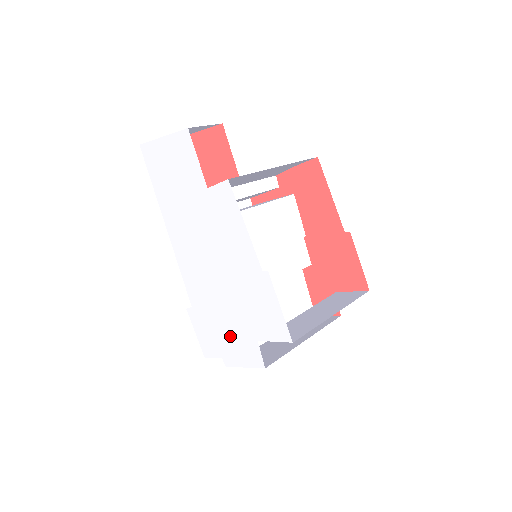
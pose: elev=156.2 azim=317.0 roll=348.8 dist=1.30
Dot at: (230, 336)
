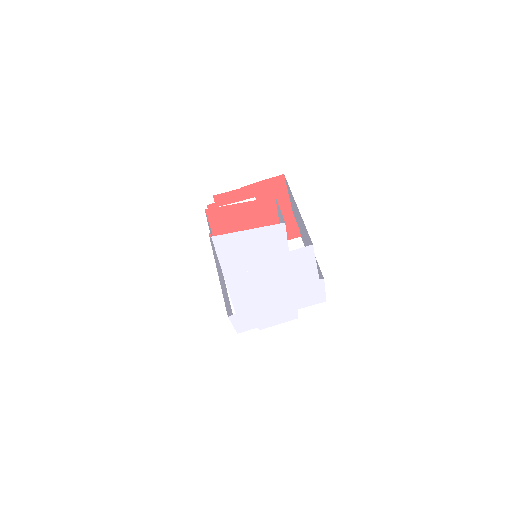
Dot at: (272, 315)
